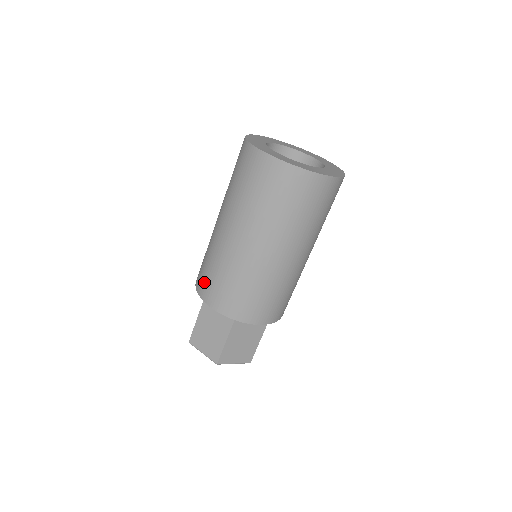
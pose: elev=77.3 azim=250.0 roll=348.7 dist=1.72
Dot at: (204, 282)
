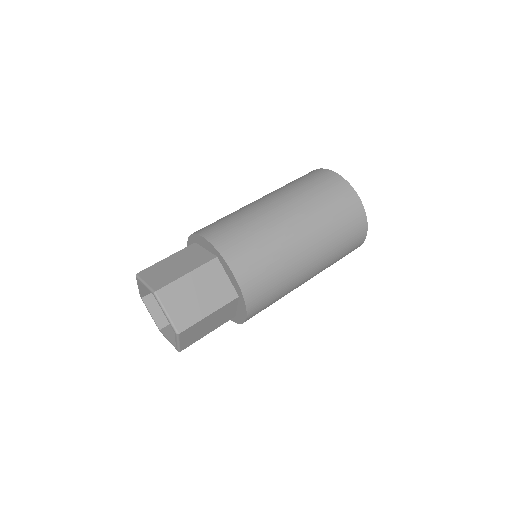
Dot at: (207, 226)
